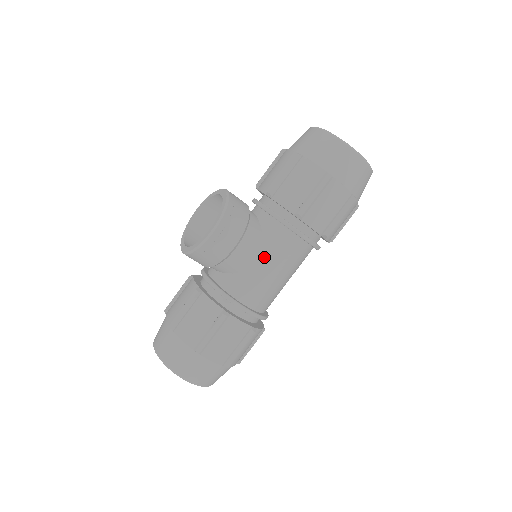
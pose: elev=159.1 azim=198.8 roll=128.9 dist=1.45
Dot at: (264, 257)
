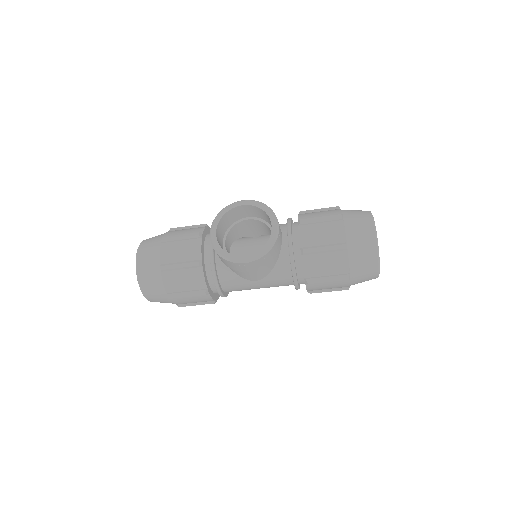
Dot at: (262, 279)
